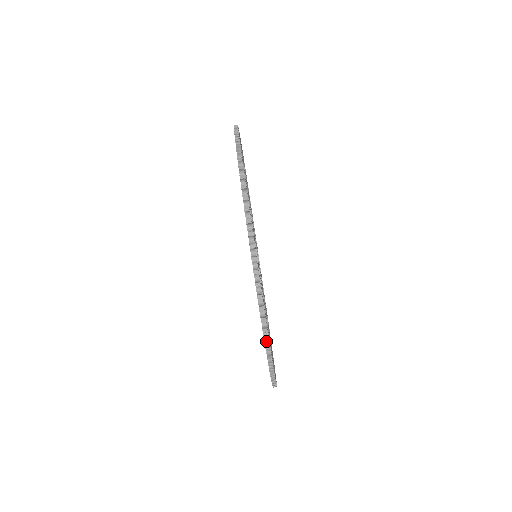
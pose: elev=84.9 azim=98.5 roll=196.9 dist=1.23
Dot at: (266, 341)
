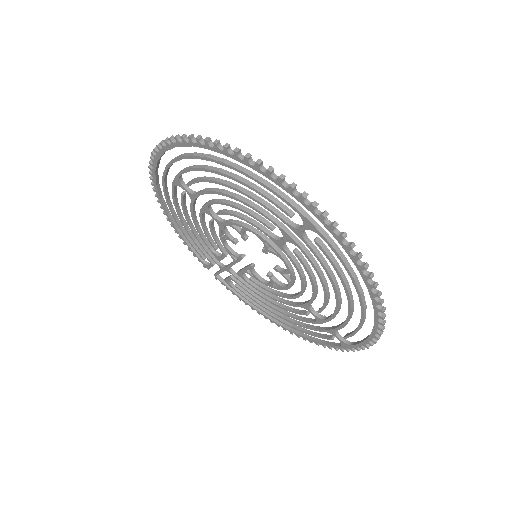
Dot at: (344, 236)
